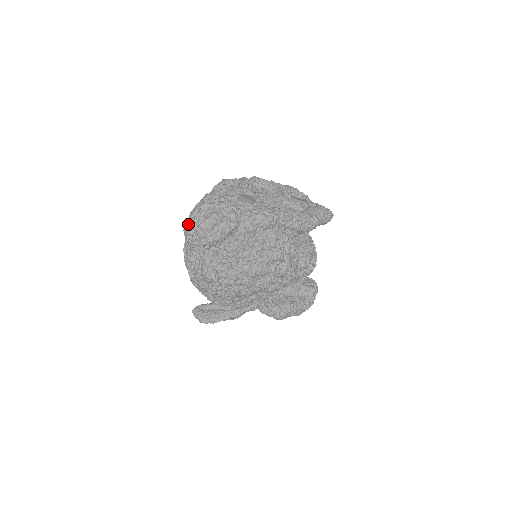
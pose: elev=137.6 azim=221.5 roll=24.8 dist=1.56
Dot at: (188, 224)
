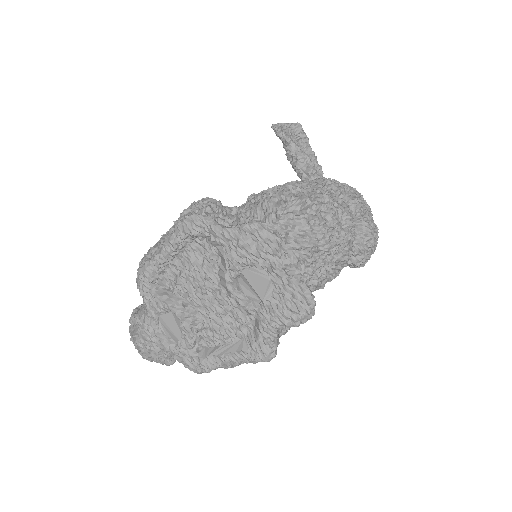
Dot at: occluded
